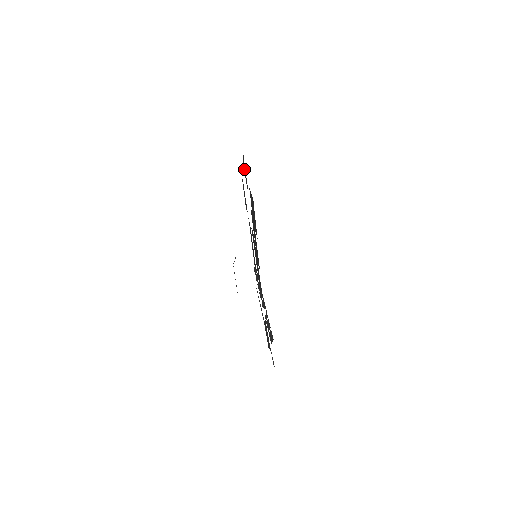
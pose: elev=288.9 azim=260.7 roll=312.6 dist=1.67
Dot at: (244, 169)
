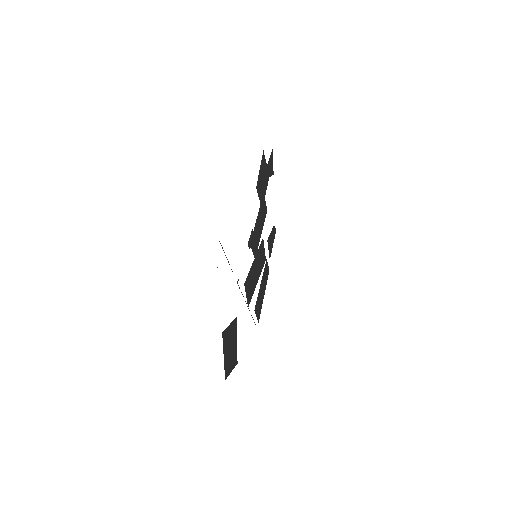
Dot at: (271, 170)
